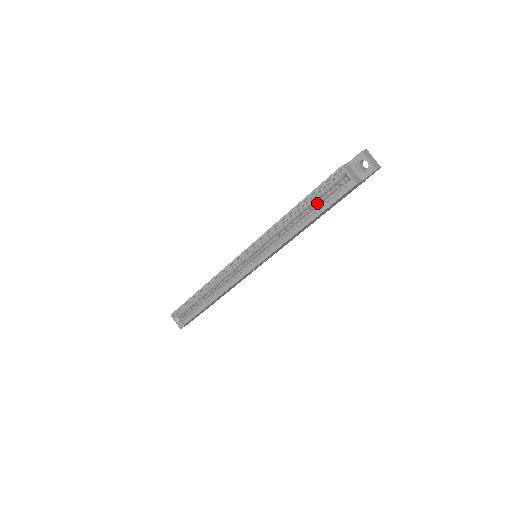
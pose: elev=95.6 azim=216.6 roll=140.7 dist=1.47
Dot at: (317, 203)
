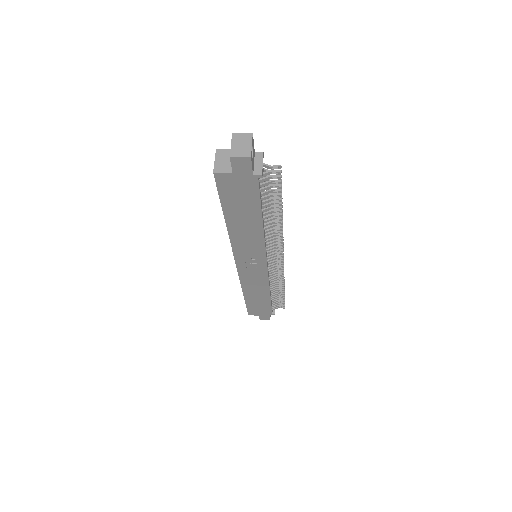
Dot at: occluded
